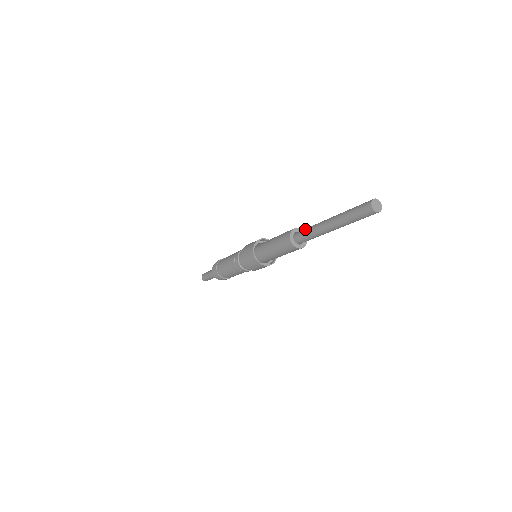
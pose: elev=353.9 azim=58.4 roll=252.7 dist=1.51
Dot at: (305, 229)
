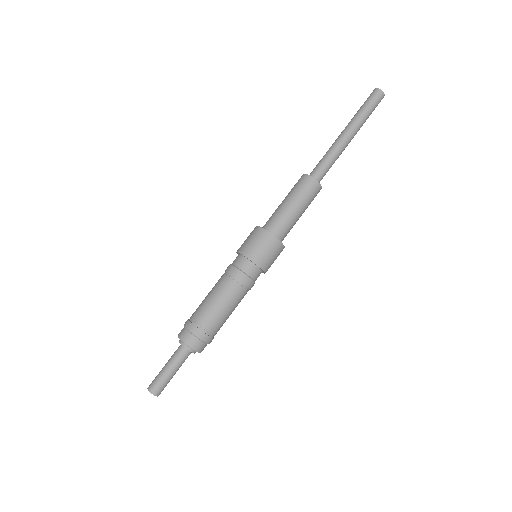
Dot at: (319, 162)
